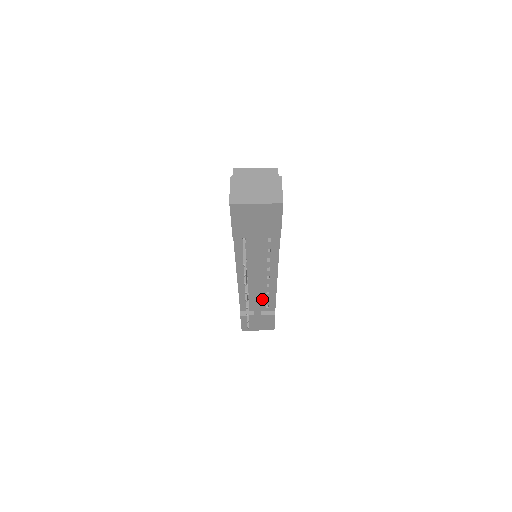
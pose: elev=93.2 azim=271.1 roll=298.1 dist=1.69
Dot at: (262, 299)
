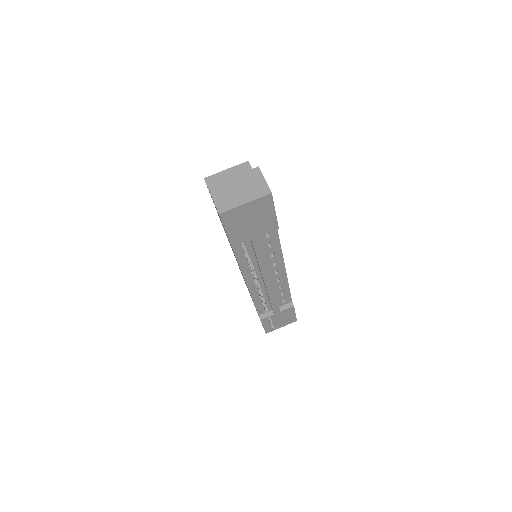
Dot at: (276, 296)
